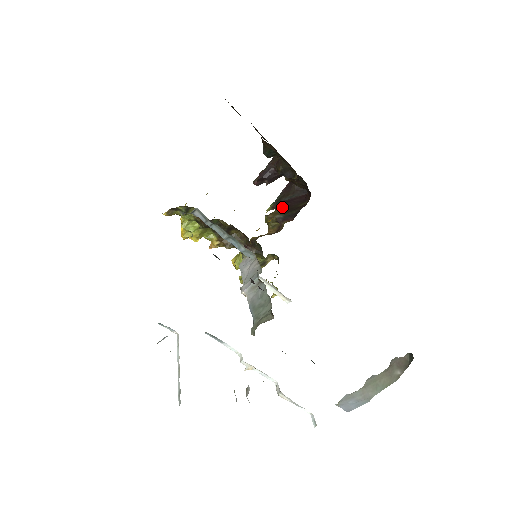
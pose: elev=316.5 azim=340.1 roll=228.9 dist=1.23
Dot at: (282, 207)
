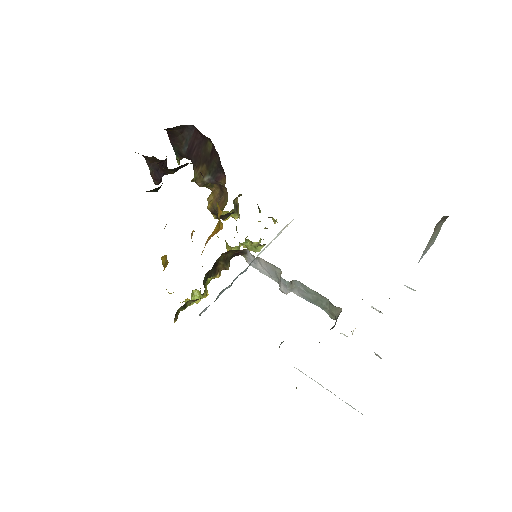
Dot at: (194, 163)
